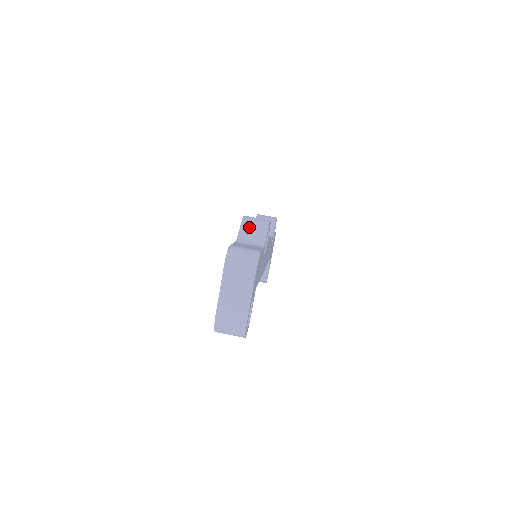
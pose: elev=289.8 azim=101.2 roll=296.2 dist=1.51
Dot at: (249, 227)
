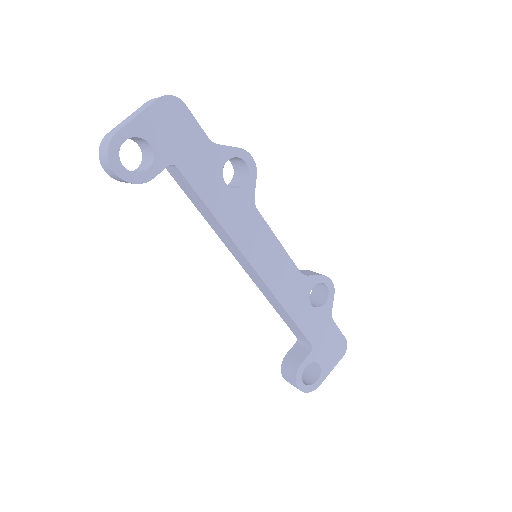
Dot at: occluded
